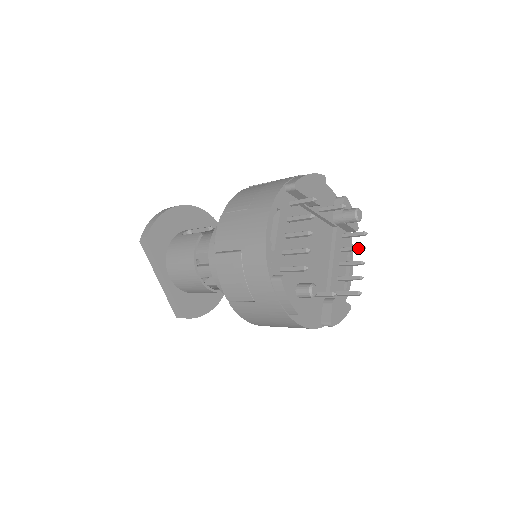
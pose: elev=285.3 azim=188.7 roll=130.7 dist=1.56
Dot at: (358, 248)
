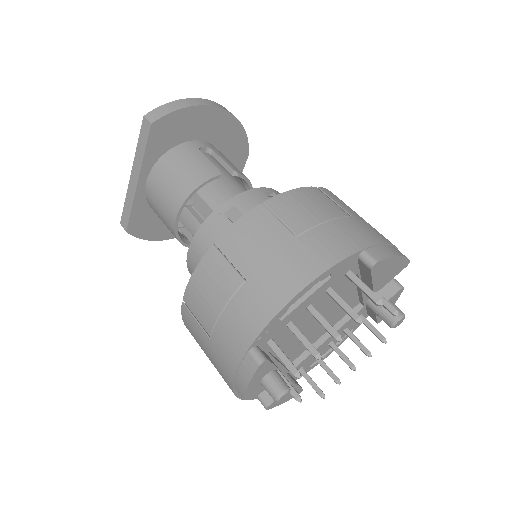
Dot at: (363, 349)
